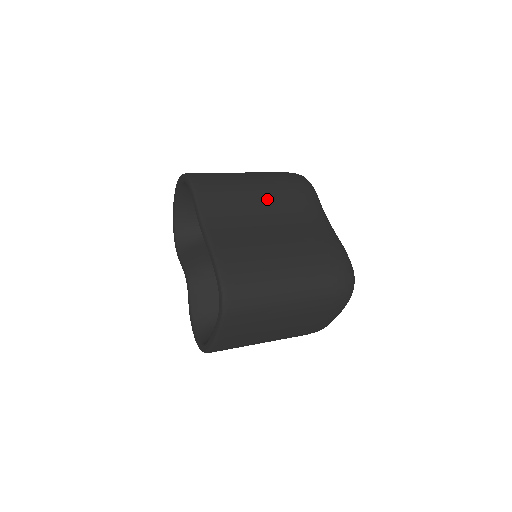
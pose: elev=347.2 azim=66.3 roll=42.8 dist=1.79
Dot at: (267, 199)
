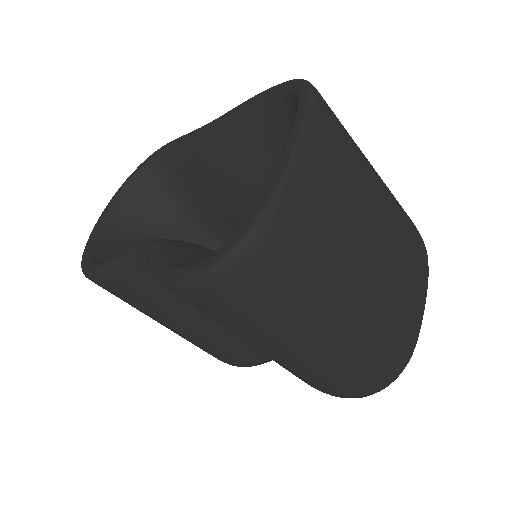
Dot at: occluded
